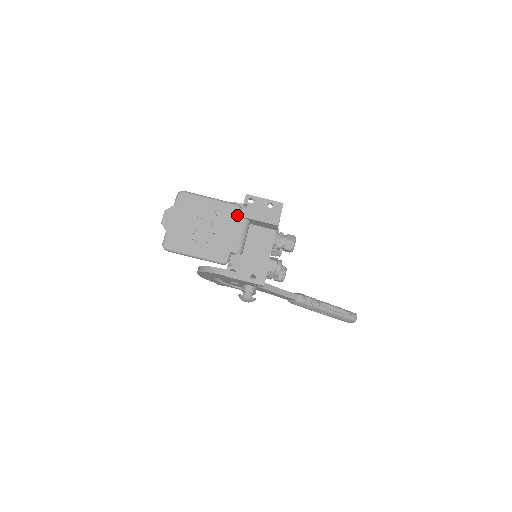
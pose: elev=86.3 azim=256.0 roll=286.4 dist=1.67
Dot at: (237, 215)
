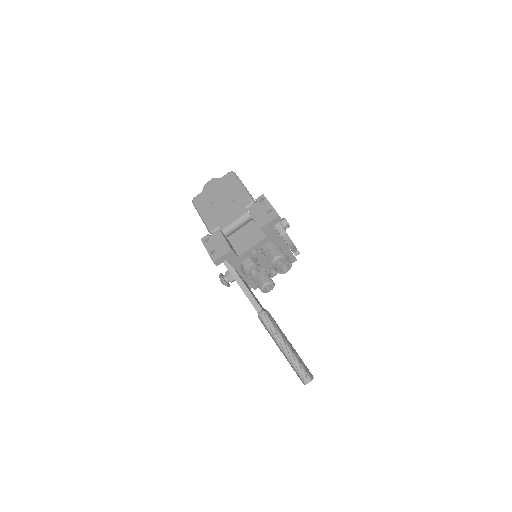
Dot at: (245, 205)
